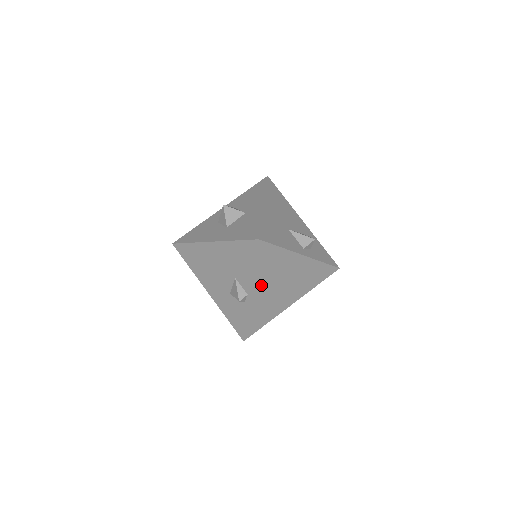
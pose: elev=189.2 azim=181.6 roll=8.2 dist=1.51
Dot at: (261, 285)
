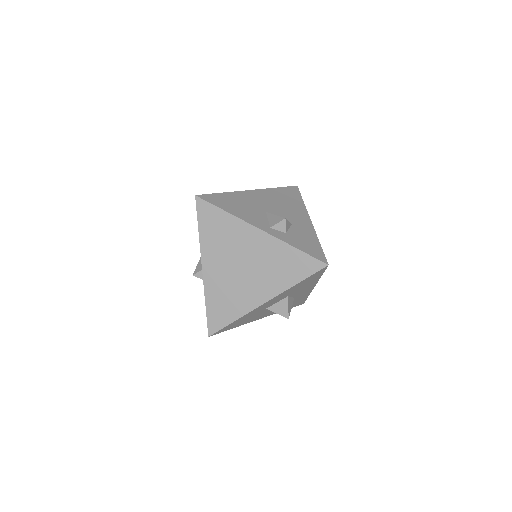
Dot at: (213, 258)
